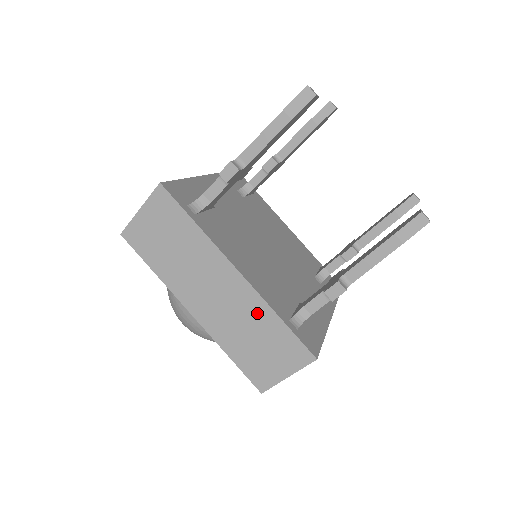
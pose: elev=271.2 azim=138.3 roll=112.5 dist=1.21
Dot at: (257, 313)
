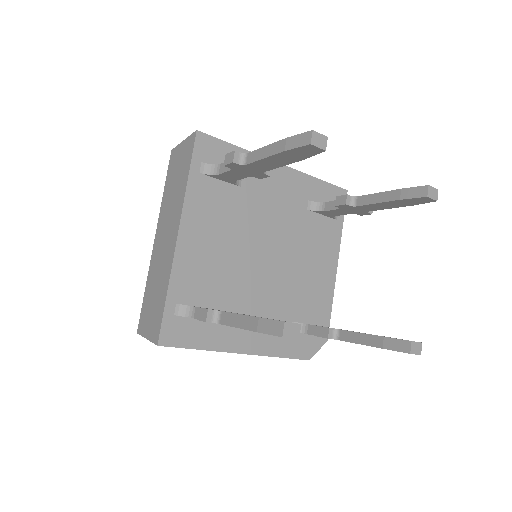
Dot at: (165, 275)
